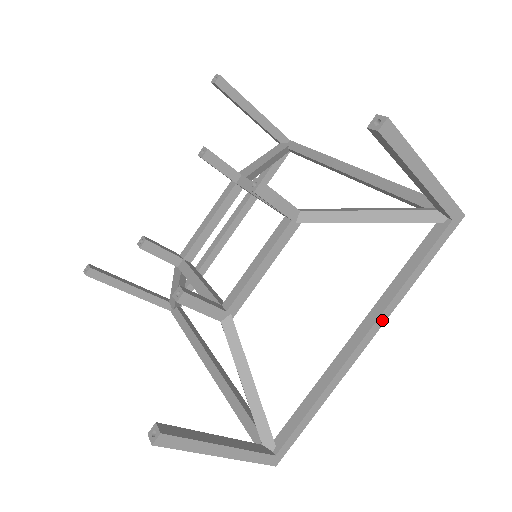
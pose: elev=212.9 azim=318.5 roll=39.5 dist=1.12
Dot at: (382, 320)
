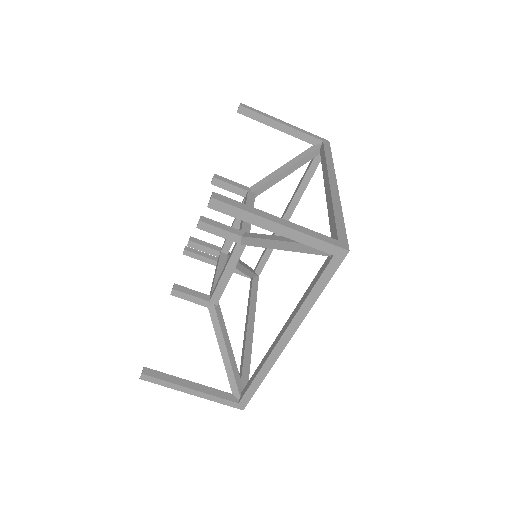
Dot at: (332, 174)
